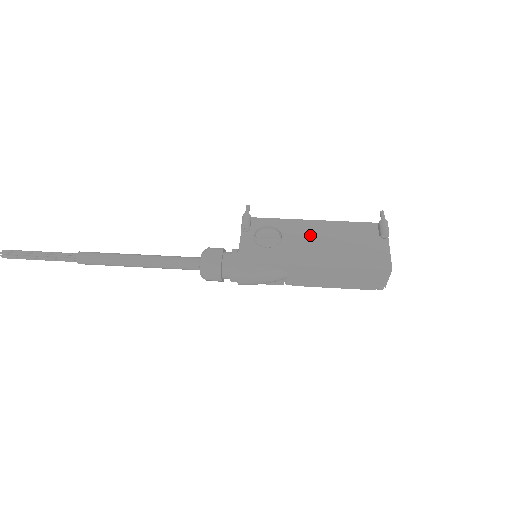
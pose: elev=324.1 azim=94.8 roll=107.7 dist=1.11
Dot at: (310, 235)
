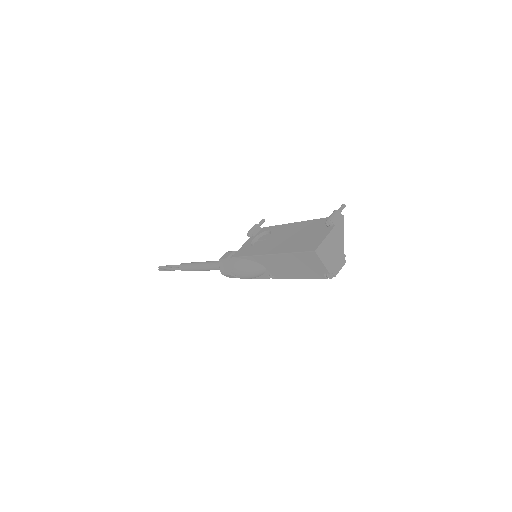
Dot at: (284, 233)
